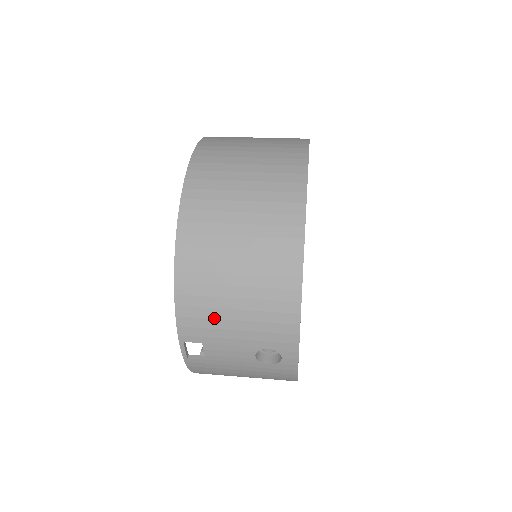
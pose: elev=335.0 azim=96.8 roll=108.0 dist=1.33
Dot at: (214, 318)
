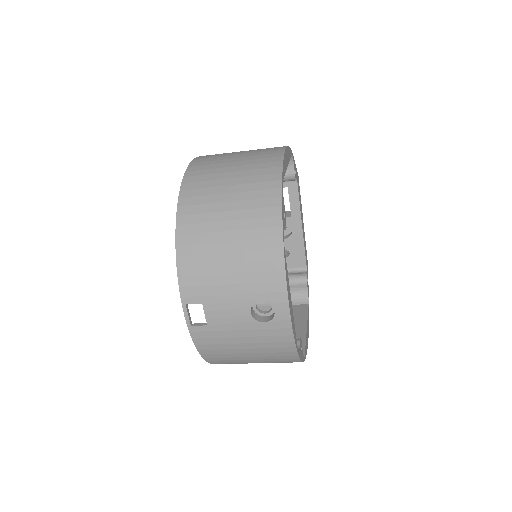
Dot at: (210, 274)
